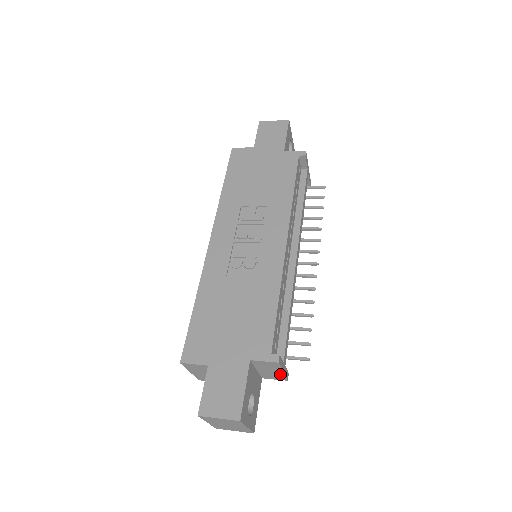
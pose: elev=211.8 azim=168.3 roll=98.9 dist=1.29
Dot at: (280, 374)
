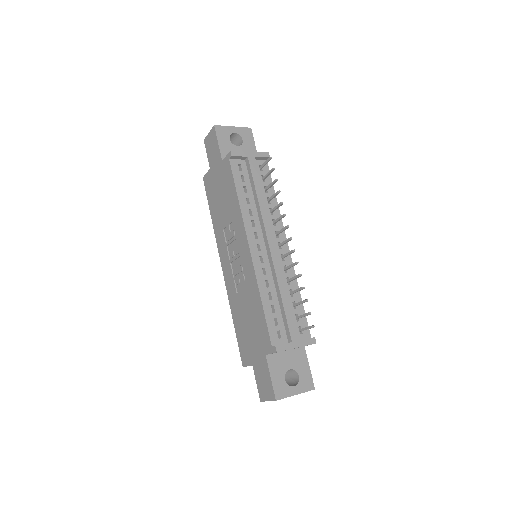
Dot at: occluded
